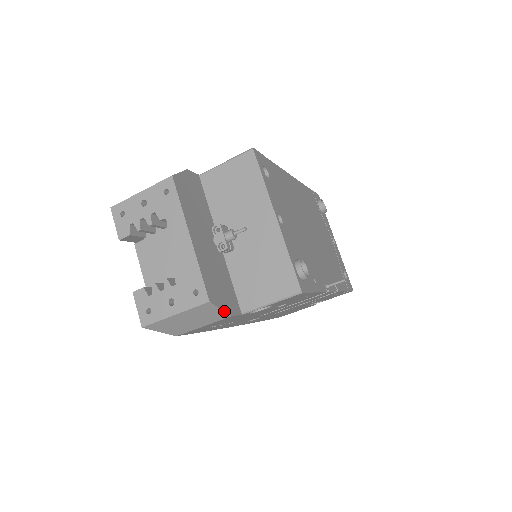
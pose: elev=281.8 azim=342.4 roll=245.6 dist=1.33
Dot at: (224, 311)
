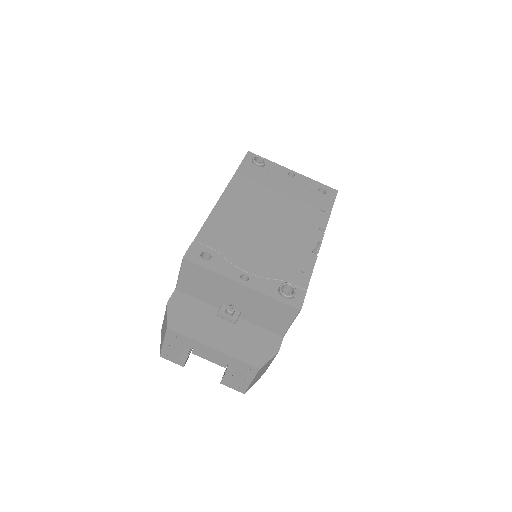
Dot at: (272, 358)
